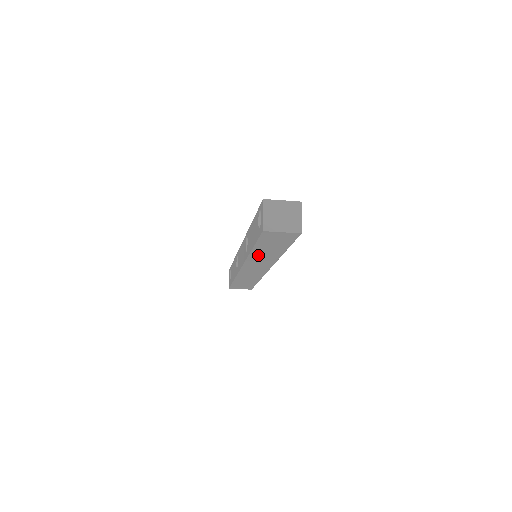
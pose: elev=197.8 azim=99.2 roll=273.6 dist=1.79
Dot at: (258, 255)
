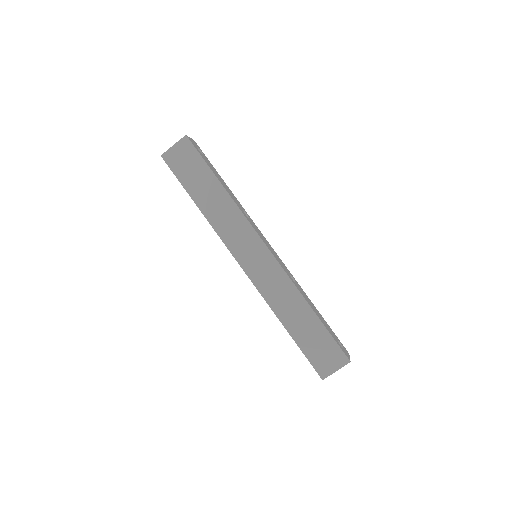
Dot at: (214, 214)
